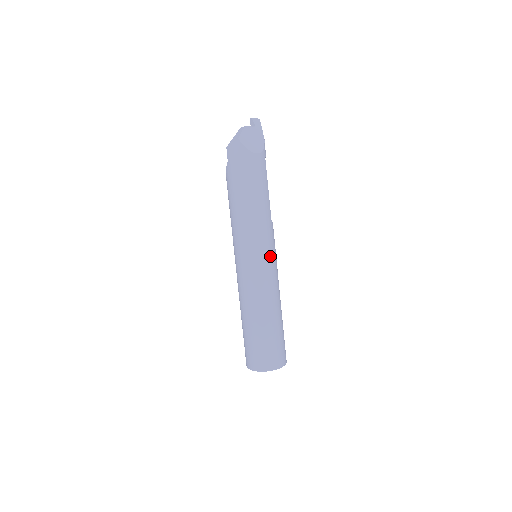
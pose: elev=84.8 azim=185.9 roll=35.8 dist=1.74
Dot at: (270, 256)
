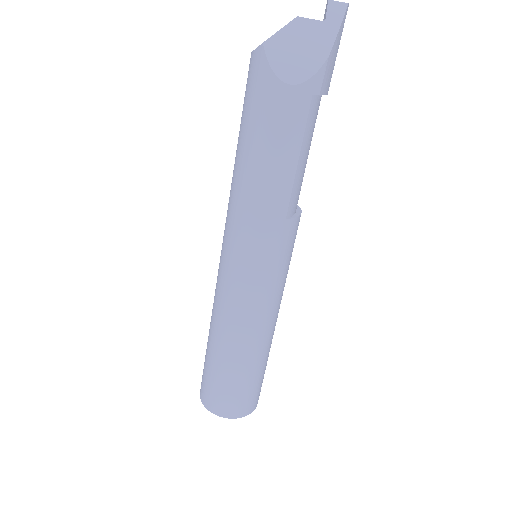
Dot at: (260, 272)
